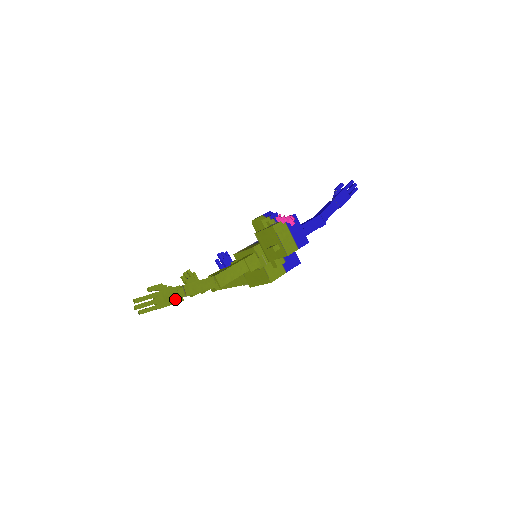
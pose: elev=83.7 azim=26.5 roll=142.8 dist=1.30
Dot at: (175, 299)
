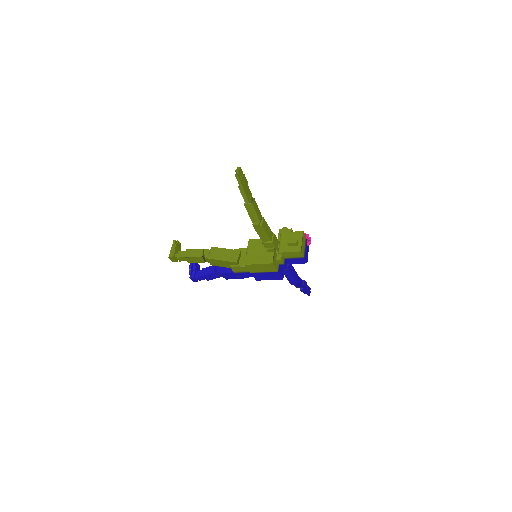
Dot at: (248, 196)
